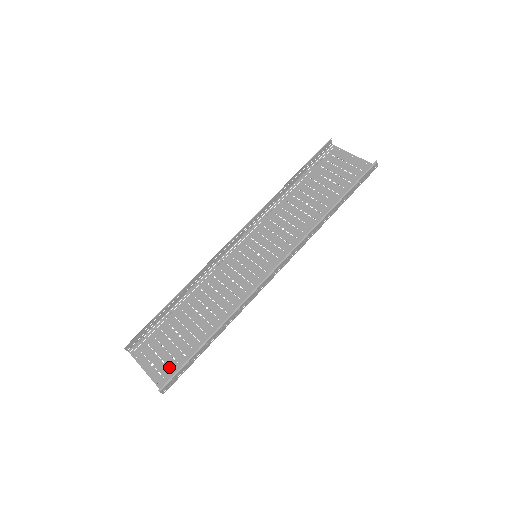
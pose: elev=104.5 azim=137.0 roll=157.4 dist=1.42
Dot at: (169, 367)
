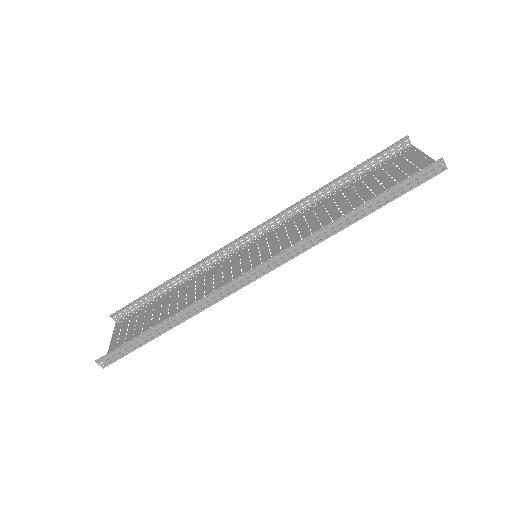
Dot at: occluded
